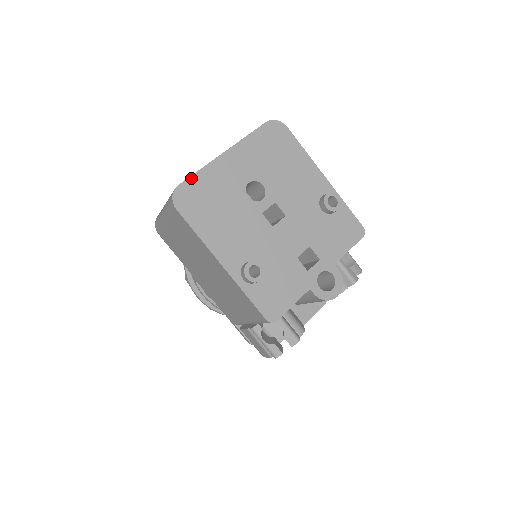
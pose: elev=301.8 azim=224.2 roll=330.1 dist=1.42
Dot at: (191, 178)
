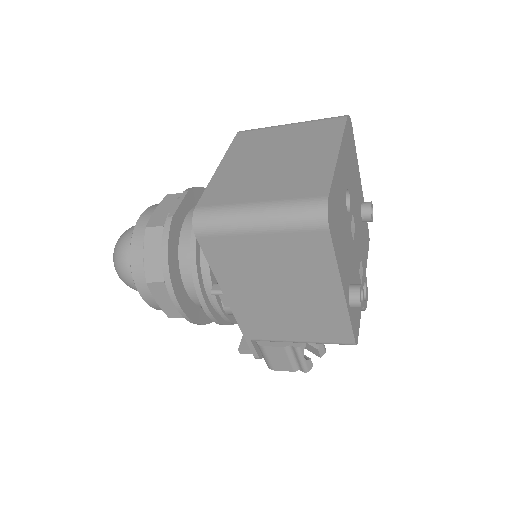
Dot at: (332, 186)
